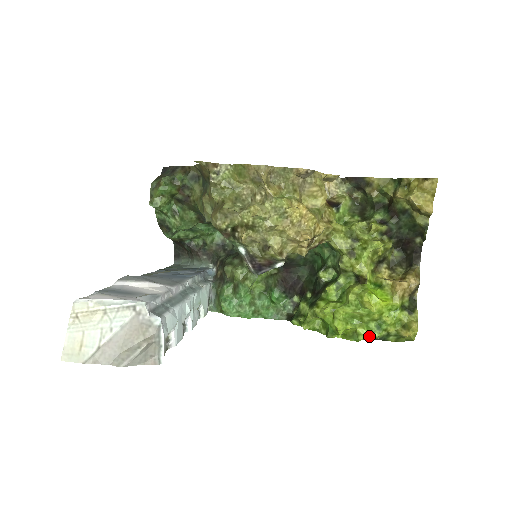
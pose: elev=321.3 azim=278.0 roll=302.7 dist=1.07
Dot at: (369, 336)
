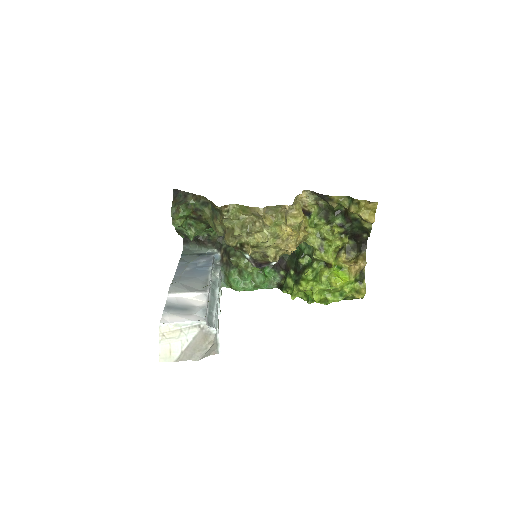
Dot at: (335, 301)
